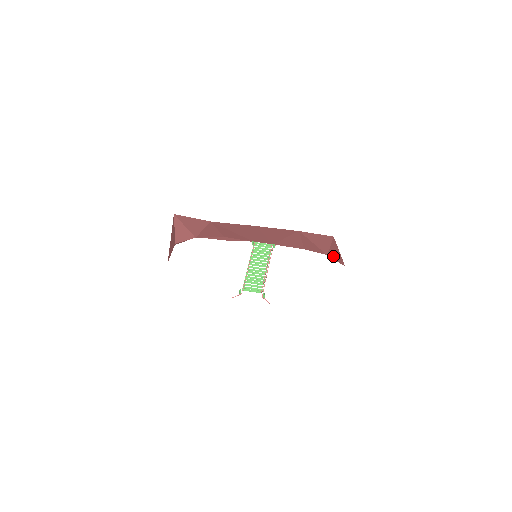
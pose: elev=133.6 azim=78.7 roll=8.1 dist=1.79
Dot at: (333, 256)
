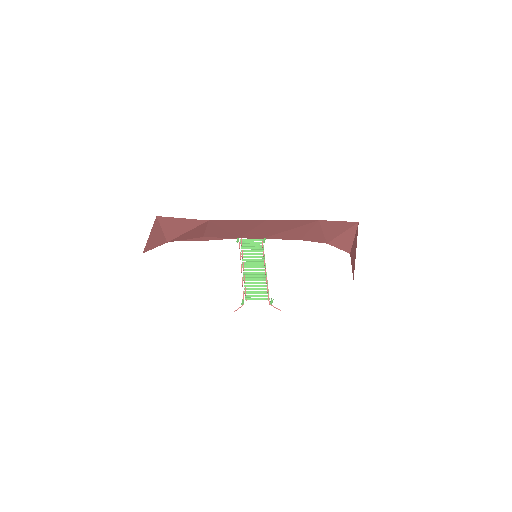
Dot at: (337, 244)
